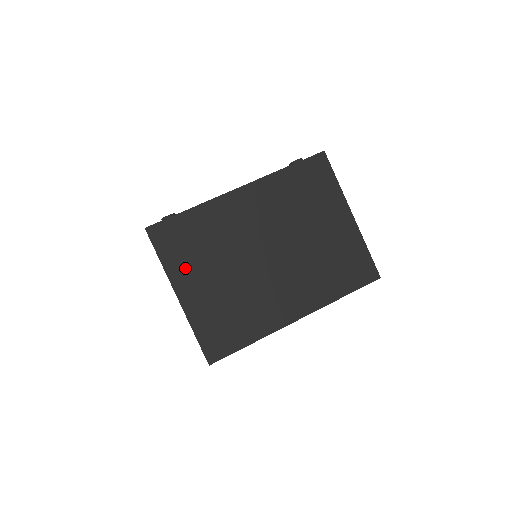
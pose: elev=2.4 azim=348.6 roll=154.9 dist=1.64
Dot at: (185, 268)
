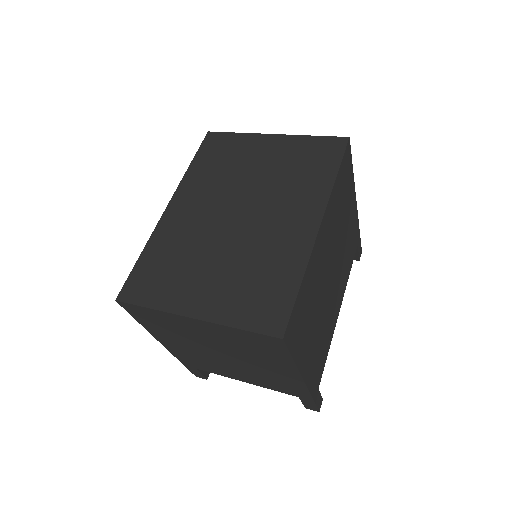
Dot at: (177, 292)
